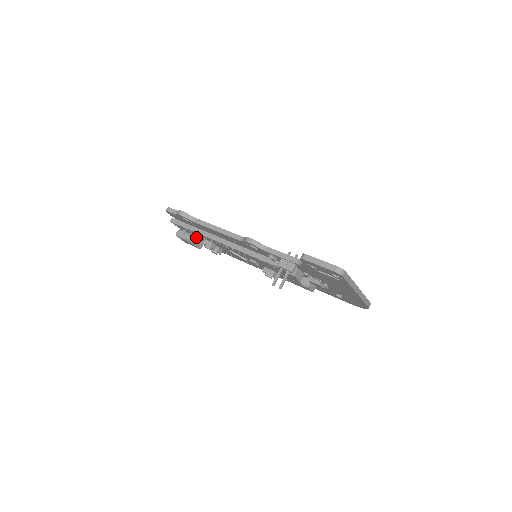
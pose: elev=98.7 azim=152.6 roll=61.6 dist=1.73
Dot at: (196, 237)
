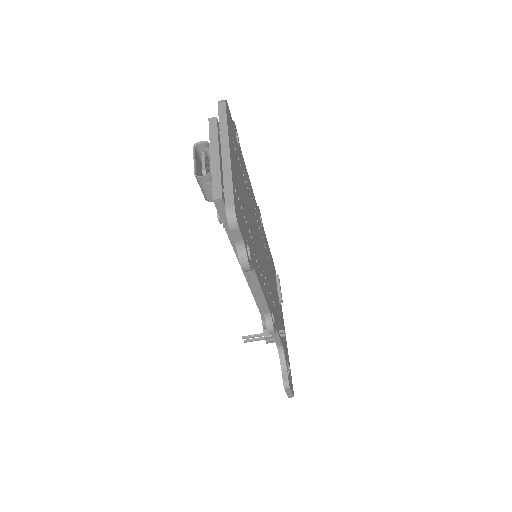
Dot at: occluded
